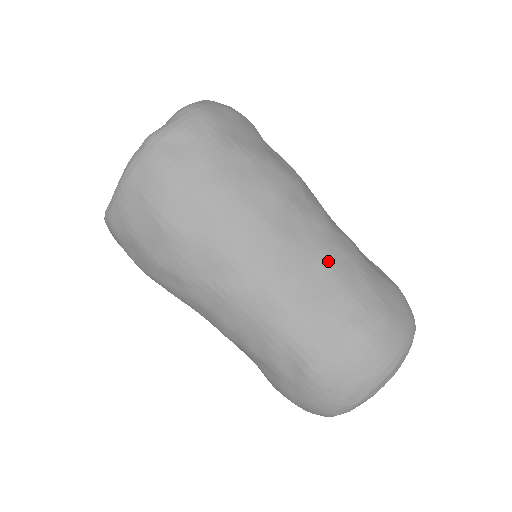
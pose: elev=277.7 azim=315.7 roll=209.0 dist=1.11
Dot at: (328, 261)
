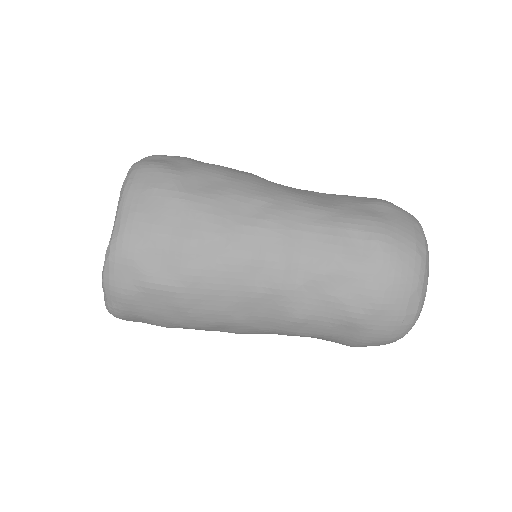
Dot at: (317, 192)
